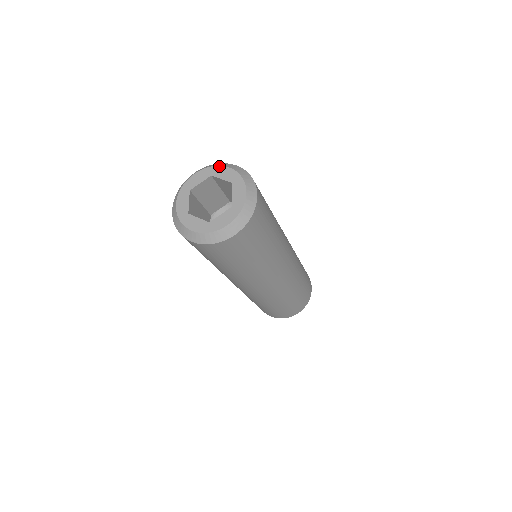
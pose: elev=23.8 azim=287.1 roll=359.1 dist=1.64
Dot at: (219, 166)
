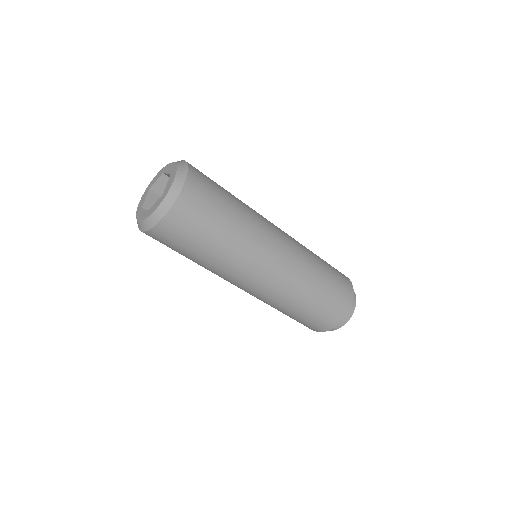
Dot at: (169, 163)
